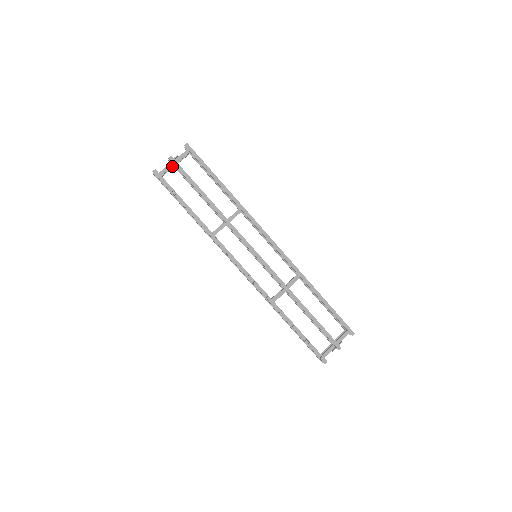
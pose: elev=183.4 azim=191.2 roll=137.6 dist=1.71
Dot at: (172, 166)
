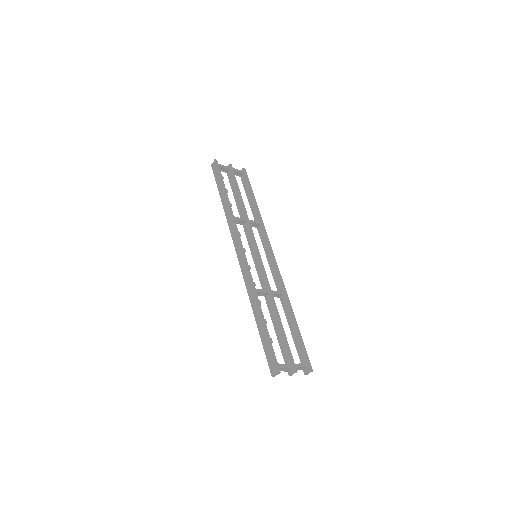
Dot at: (228, 168)
